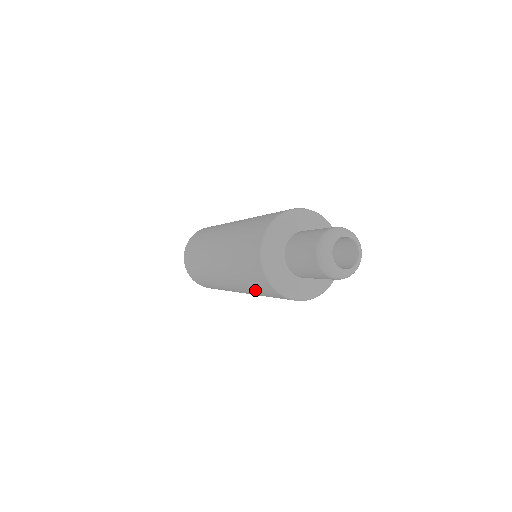
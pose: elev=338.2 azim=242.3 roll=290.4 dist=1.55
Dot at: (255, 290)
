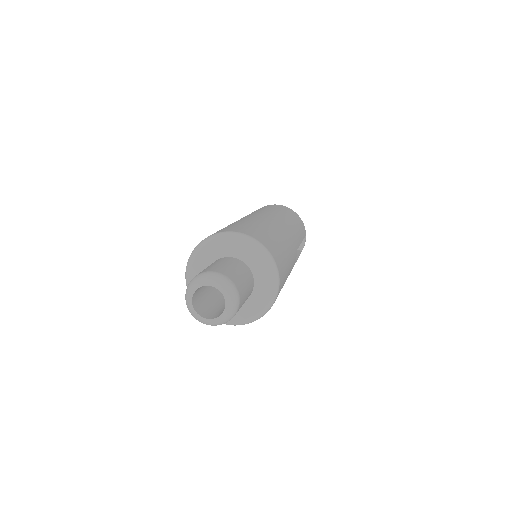
Dot at: occluded
